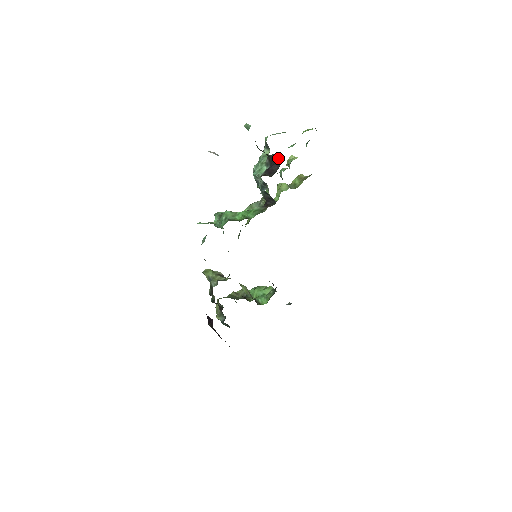
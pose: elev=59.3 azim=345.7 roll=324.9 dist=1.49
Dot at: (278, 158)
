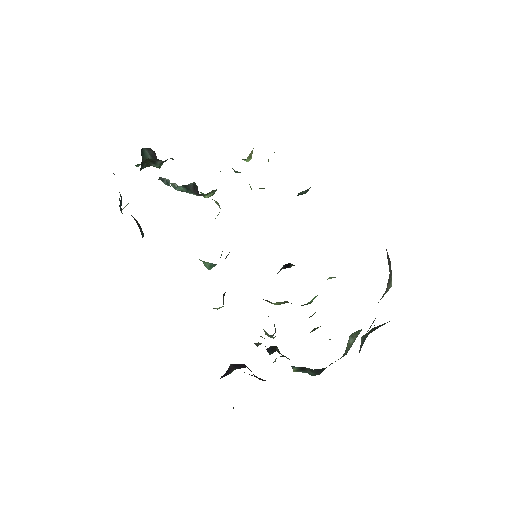
Dot at: (147, 149)
